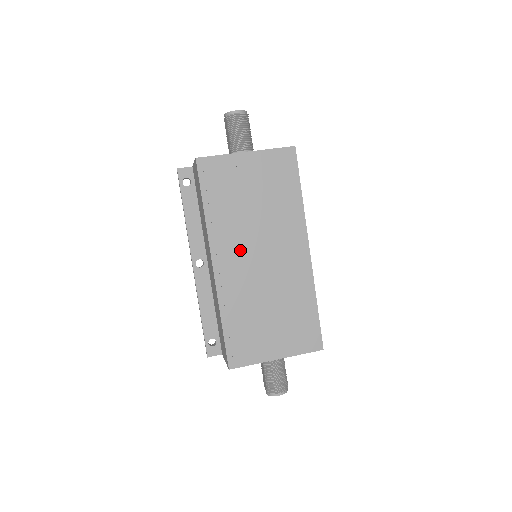
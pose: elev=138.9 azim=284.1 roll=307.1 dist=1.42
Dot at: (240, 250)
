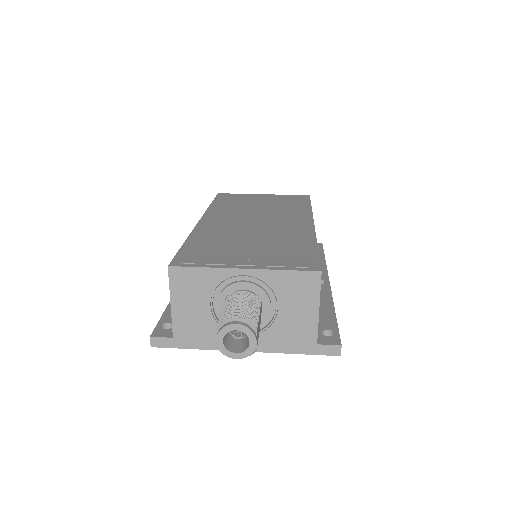
Dot at: (234, 217)
